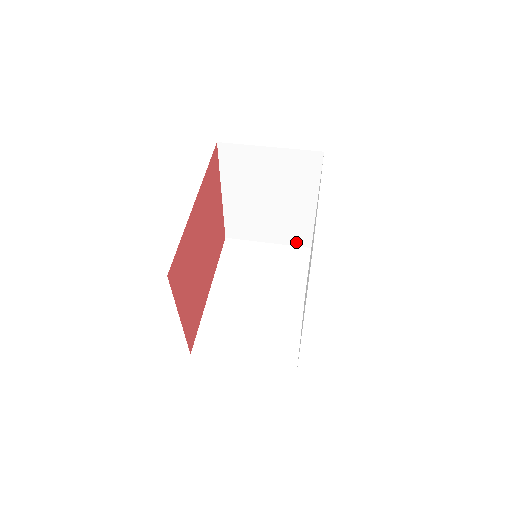
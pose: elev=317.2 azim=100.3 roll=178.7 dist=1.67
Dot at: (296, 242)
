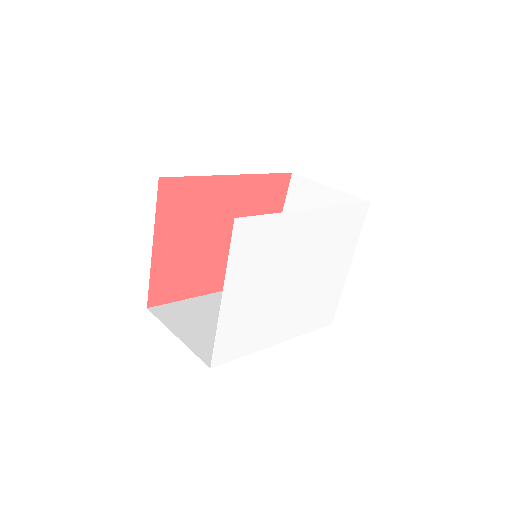
Dot at: occluded
